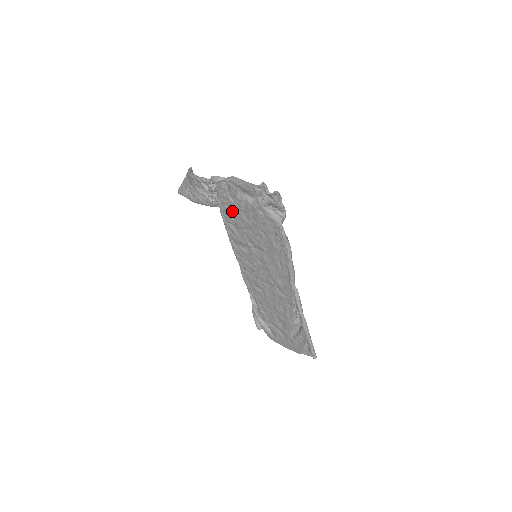
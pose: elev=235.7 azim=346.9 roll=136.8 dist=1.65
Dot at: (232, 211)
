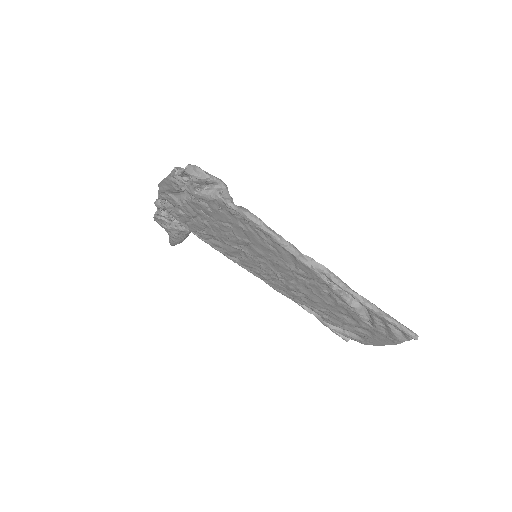
Dot at: (194, 224)
